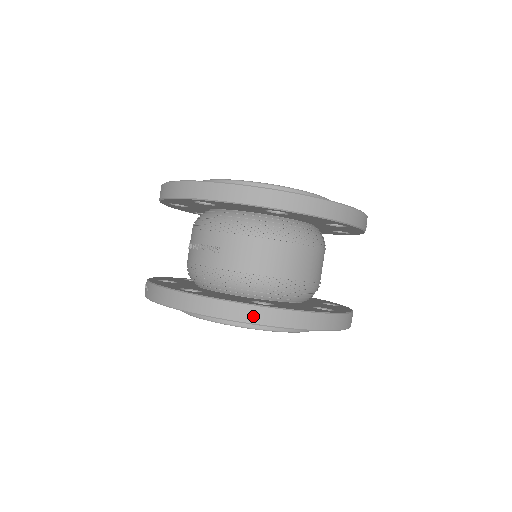
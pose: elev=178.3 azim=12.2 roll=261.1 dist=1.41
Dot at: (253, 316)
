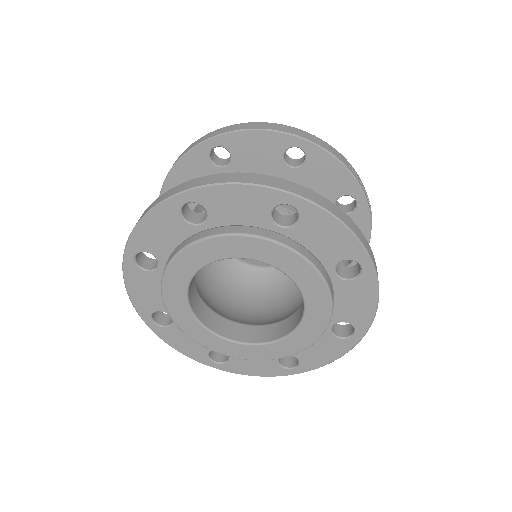
Dot at: (172, 192)
